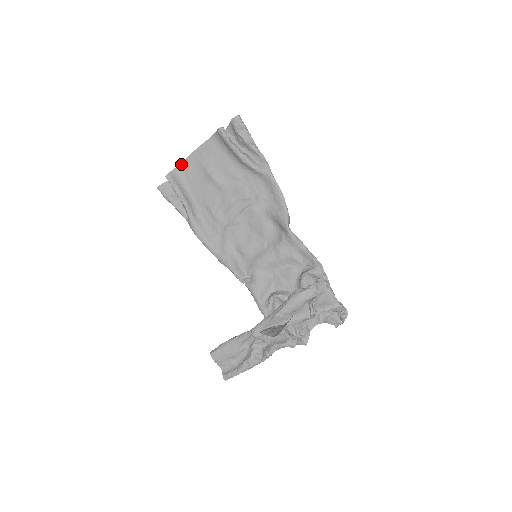
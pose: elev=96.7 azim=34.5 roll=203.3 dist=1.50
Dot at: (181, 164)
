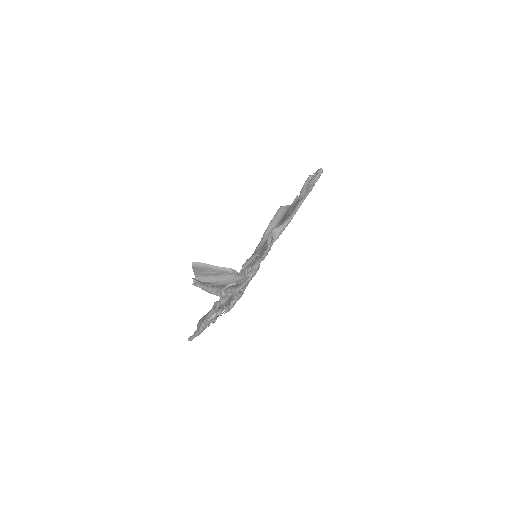
Dot at: occluded
